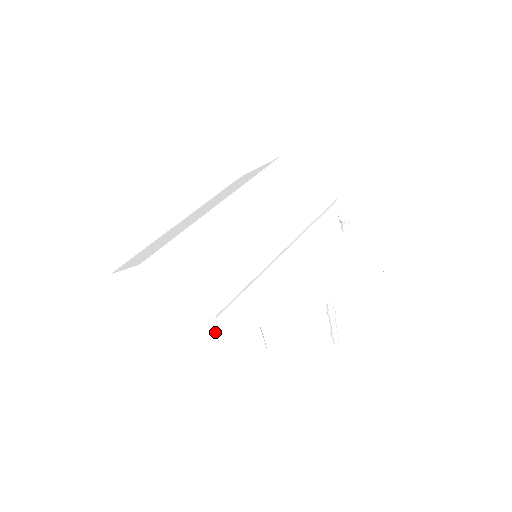
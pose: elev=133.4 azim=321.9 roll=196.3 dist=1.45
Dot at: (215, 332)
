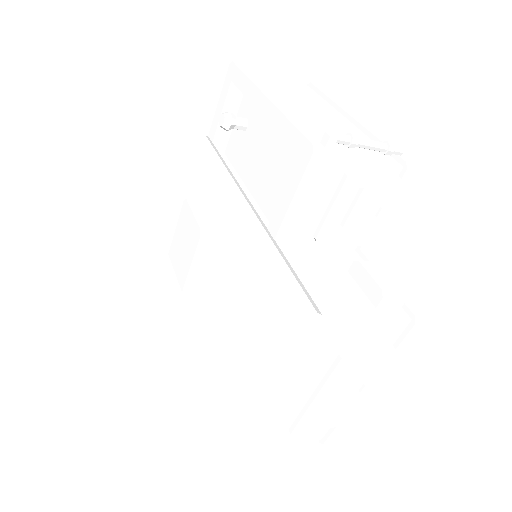
Dot at: (347, 326)
